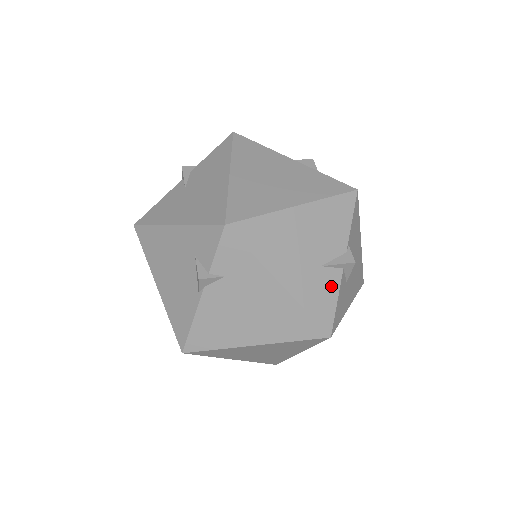
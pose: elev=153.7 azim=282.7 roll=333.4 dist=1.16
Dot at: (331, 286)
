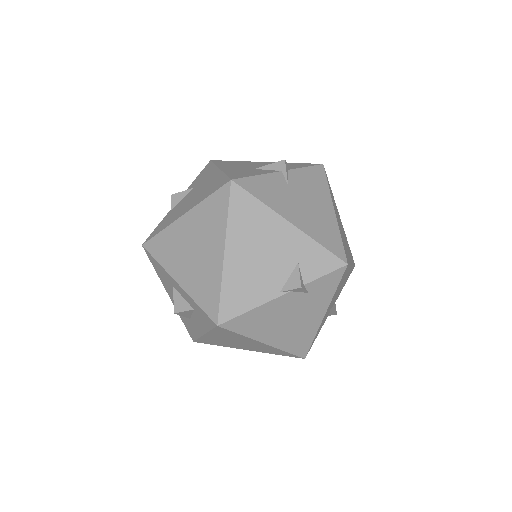
Dot at: occluded
